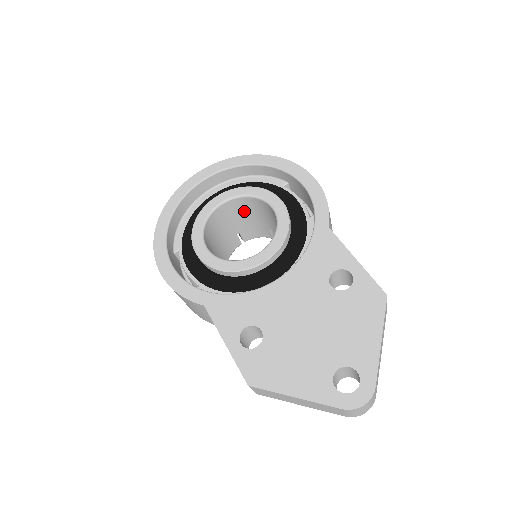
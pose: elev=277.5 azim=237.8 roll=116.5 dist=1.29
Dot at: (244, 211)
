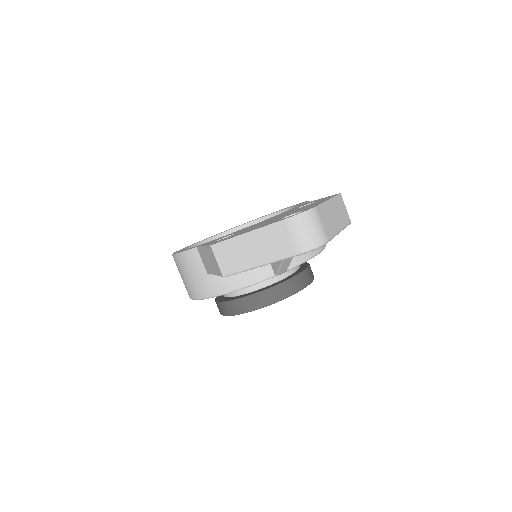
Dot at: occluded
